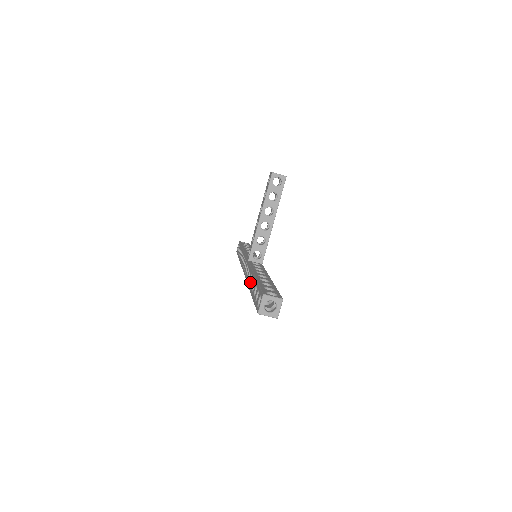
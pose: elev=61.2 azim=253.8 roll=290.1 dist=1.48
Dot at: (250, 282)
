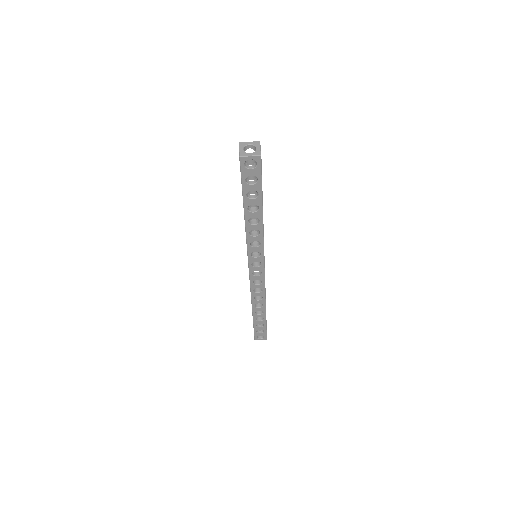
Dot at: occluded
